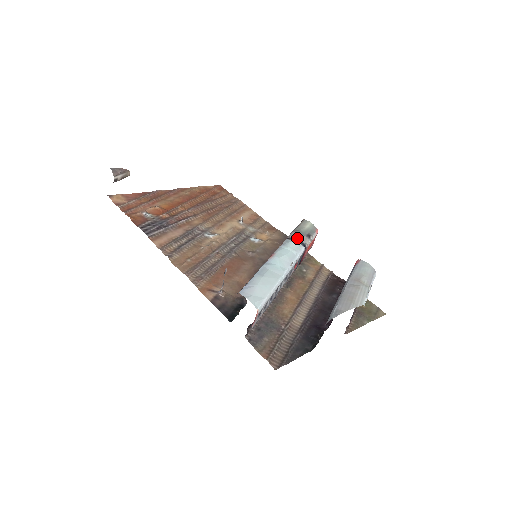
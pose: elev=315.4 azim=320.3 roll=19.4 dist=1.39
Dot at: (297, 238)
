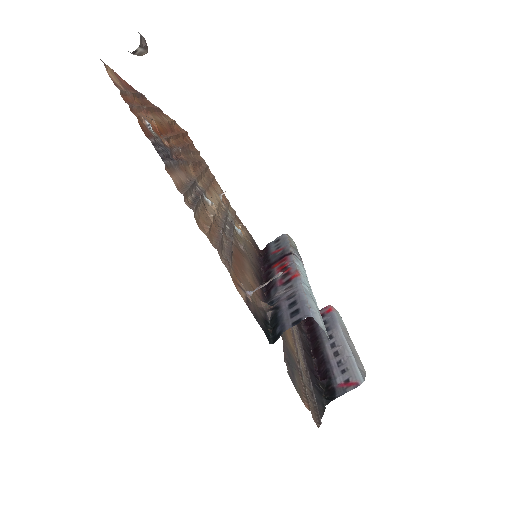
Dot at: (300, 258)
